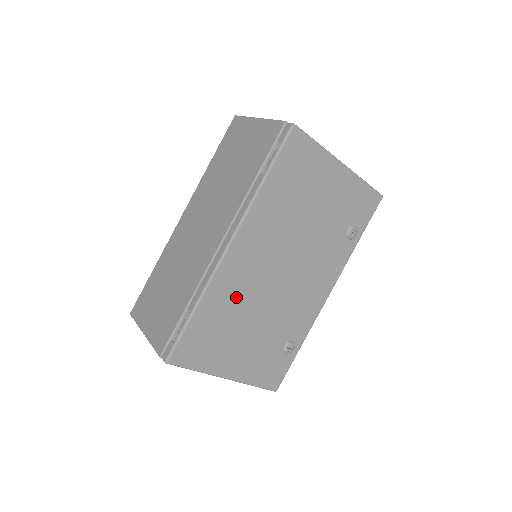
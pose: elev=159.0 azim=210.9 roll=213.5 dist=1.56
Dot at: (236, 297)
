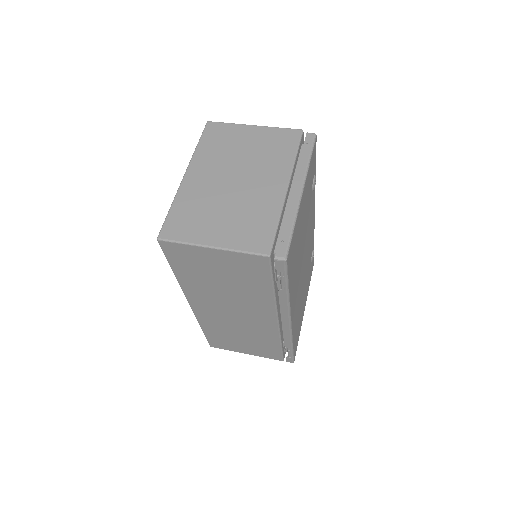
Dot at: (298, 310)
